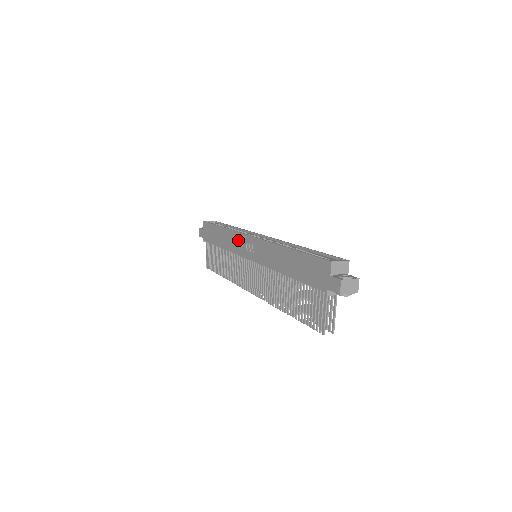
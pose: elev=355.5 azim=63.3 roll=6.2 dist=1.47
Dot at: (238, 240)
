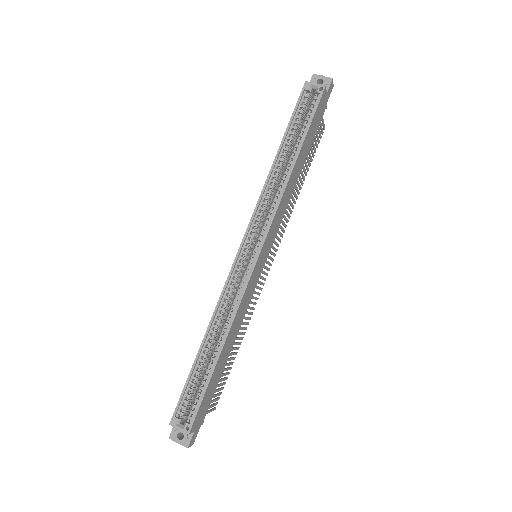
Dot at: occluded
